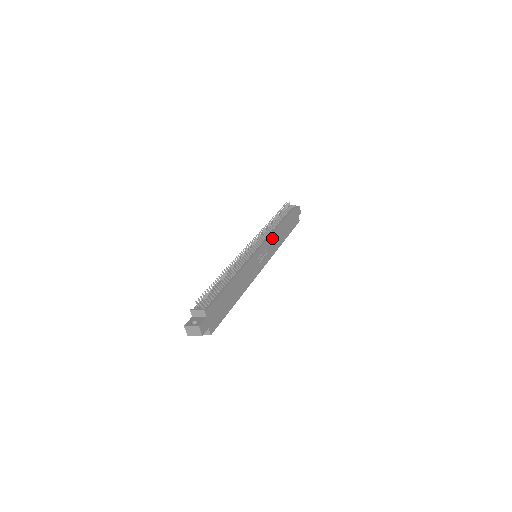
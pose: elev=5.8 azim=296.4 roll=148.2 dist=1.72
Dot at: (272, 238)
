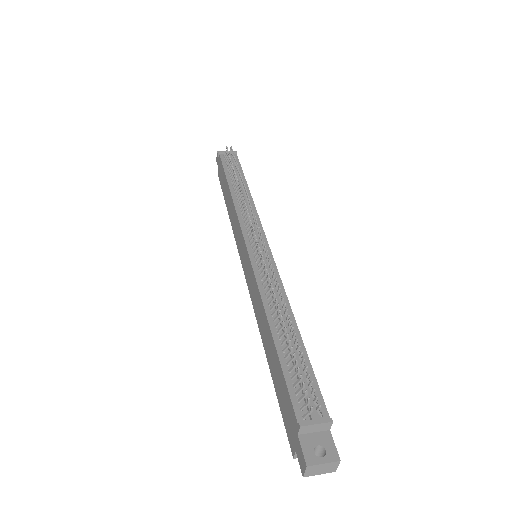
Dot at: occluded
